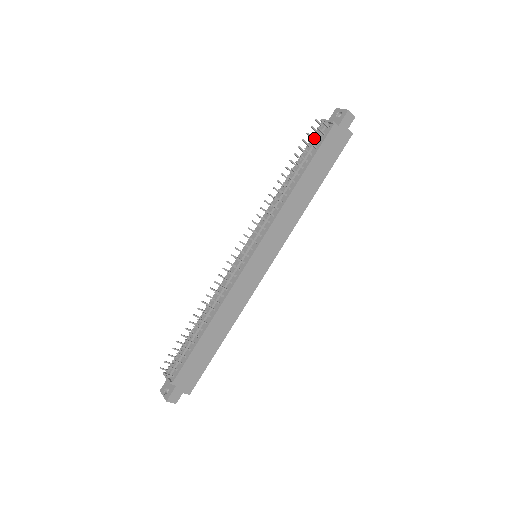
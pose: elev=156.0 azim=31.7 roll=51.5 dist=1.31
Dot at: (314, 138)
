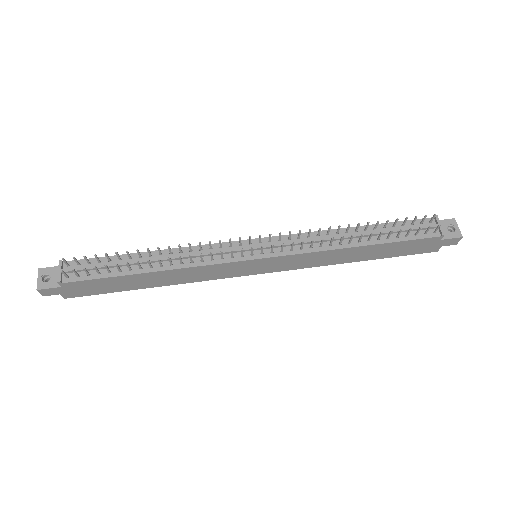
Dot at: (414, 223)
